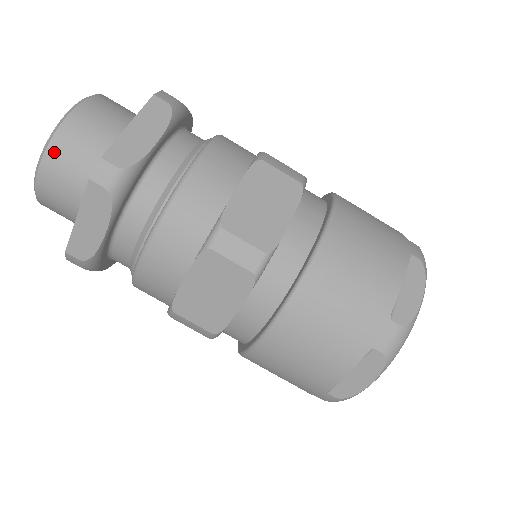
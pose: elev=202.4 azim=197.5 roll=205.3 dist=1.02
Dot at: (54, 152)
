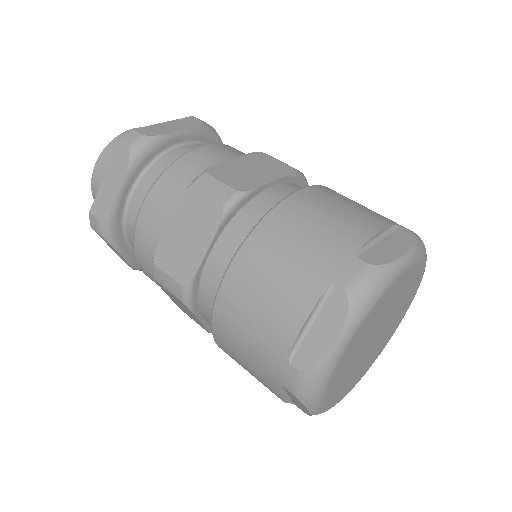
Dot at: (111, 147)
